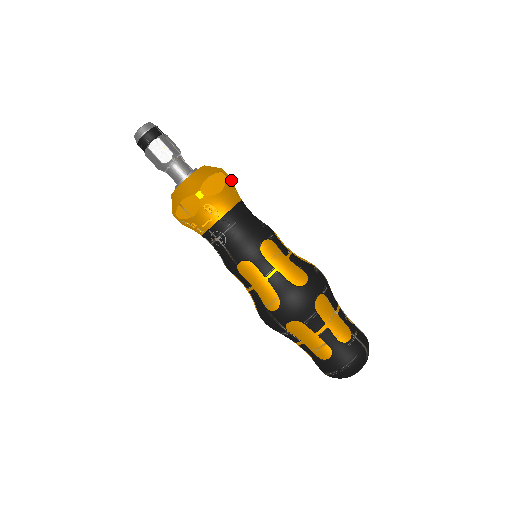
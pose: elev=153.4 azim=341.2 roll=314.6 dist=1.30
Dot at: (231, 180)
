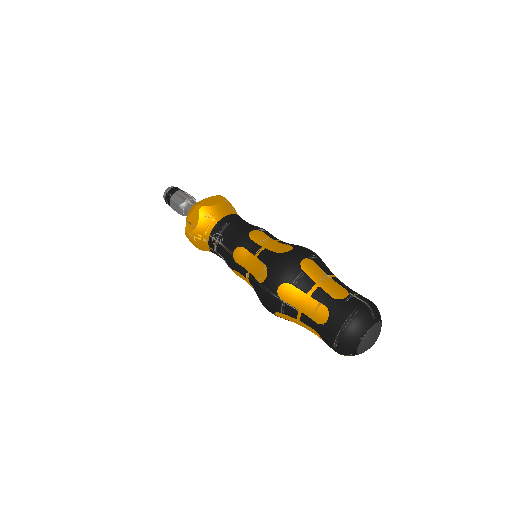
Dot at: (229, 202)
